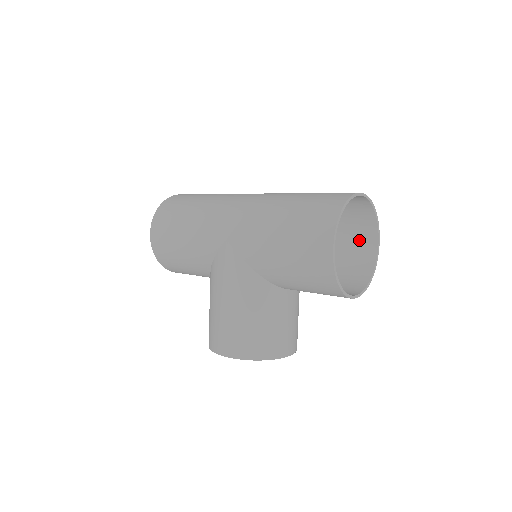
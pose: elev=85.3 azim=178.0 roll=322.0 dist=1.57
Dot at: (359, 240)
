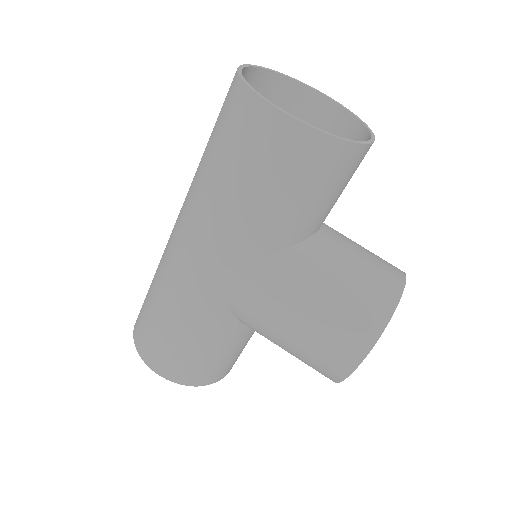
Dot at: (306, 118)
